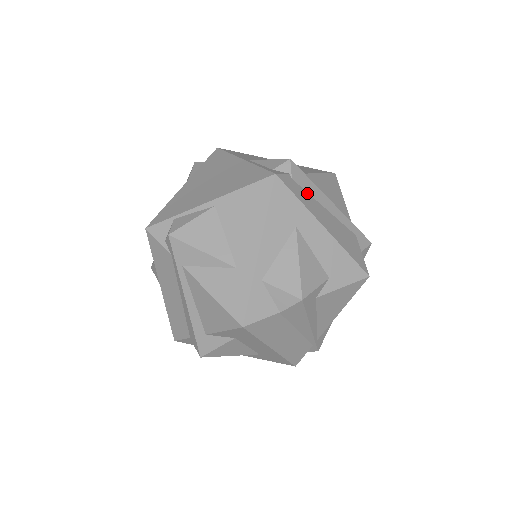
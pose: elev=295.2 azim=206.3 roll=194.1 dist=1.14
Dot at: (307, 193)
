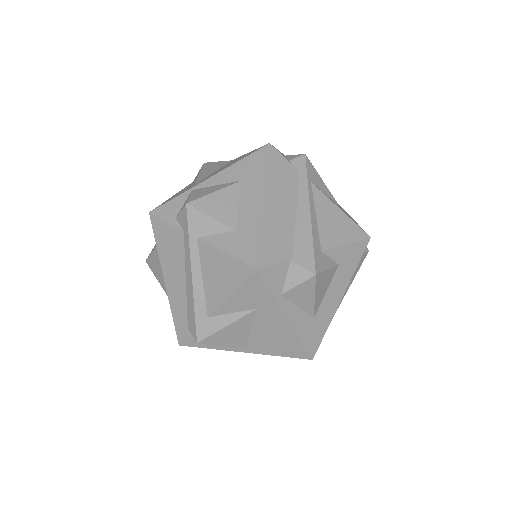
Dot at: occluded
